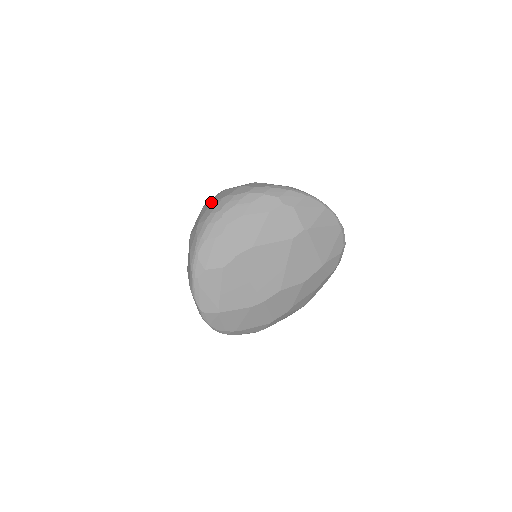
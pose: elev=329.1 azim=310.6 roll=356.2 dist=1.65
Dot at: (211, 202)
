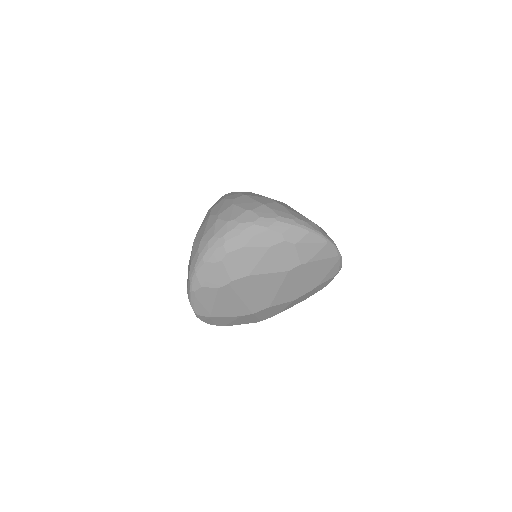
Dot at: (217, 220)
